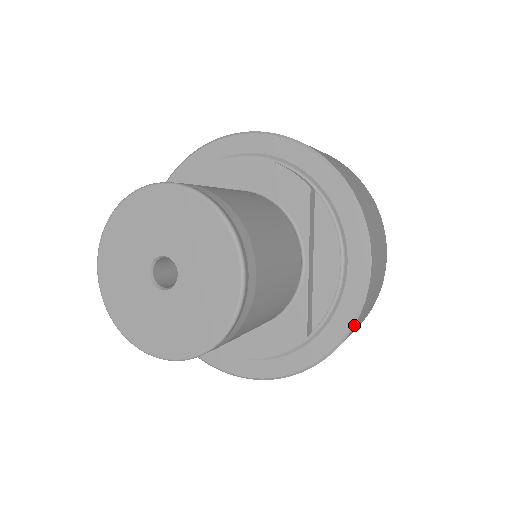
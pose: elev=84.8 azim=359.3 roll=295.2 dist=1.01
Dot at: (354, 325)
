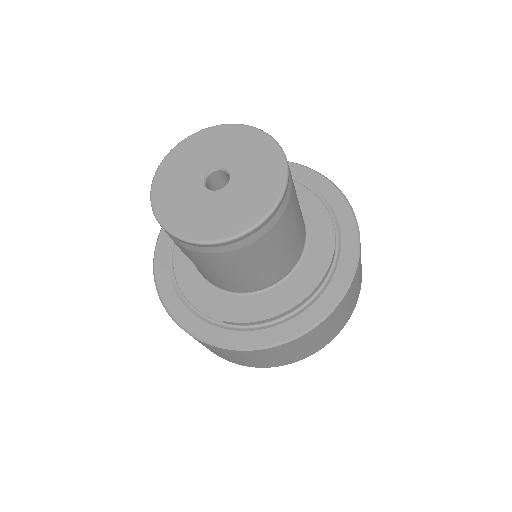
Dot at: (358, 229)
